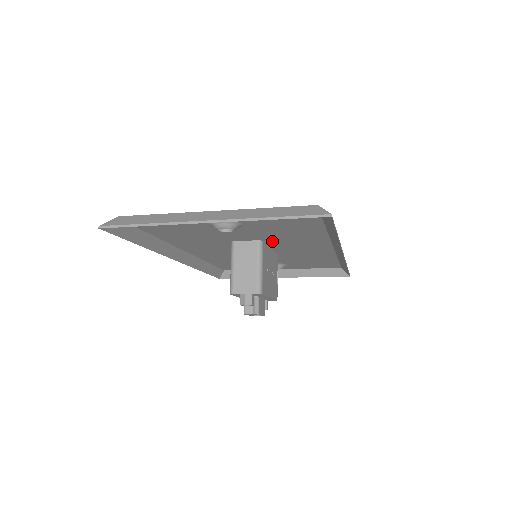
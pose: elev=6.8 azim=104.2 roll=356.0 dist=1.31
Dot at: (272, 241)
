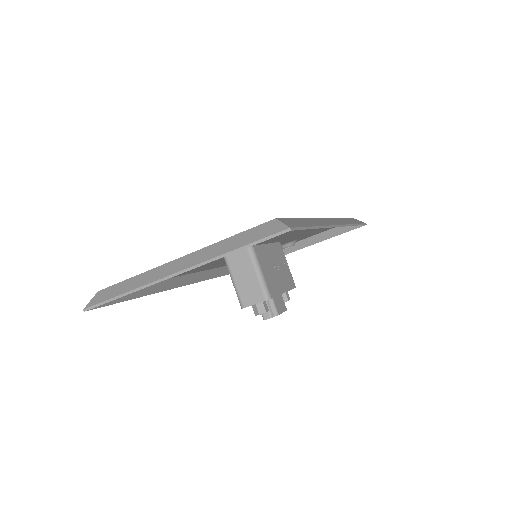
Dot at: (262, 242)
